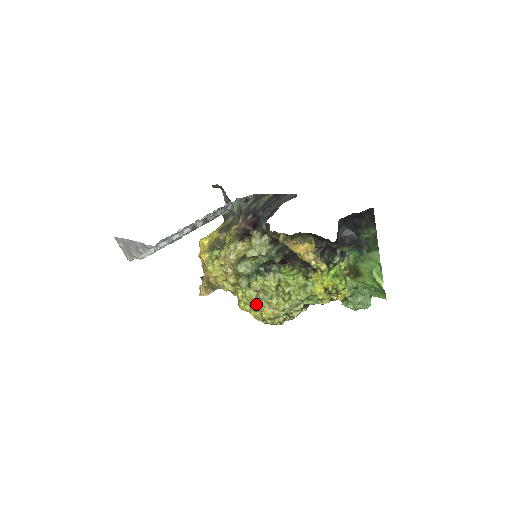
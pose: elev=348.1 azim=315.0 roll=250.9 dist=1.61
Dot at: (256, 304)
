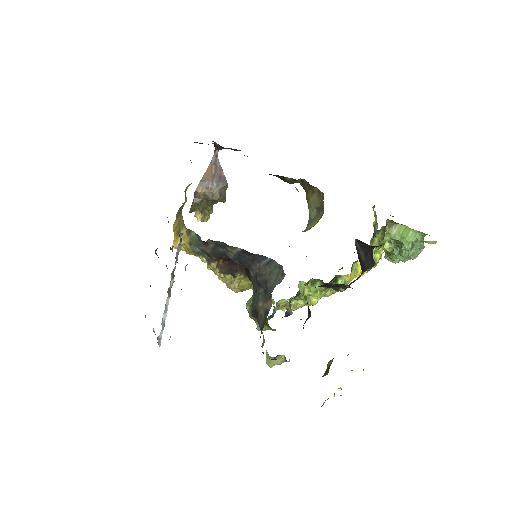
Dot at: occluded
